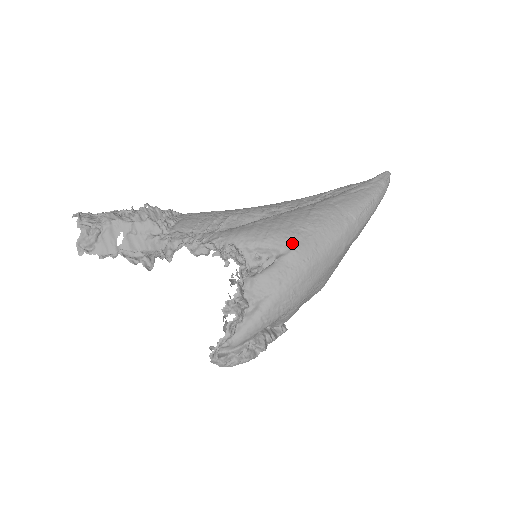
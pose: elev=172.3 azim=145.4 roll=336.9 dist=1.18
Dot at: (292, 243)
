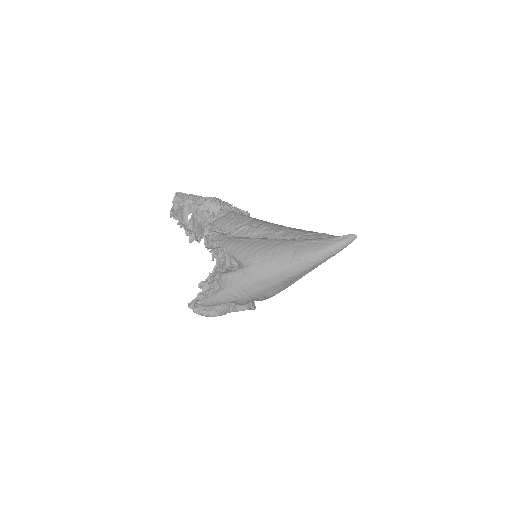
Dot at: (250, 263)
